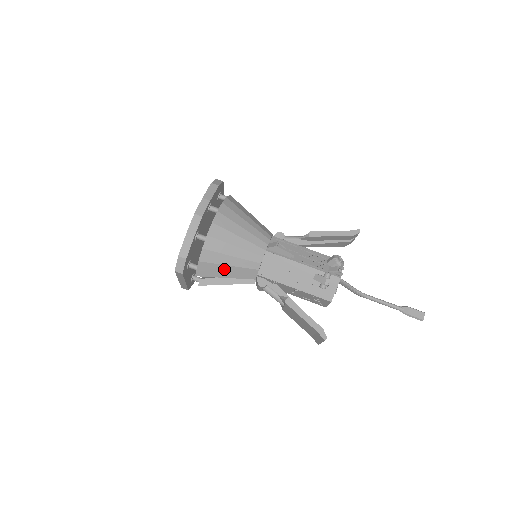
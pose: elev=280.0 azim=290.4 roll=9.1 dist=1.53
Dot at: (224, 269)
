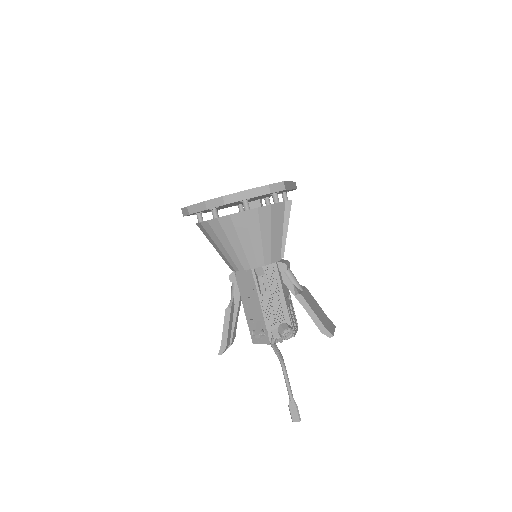
Dot at: (215, 244)
